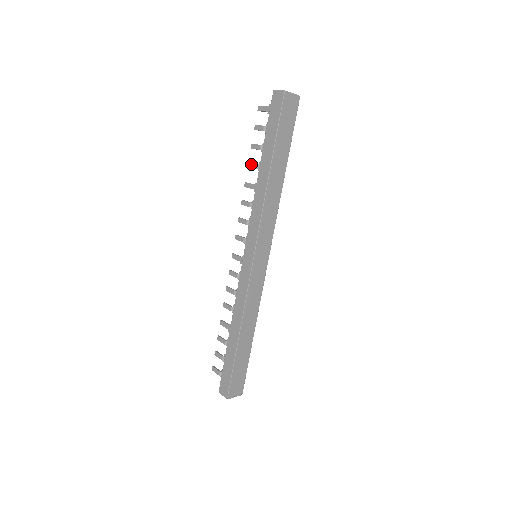
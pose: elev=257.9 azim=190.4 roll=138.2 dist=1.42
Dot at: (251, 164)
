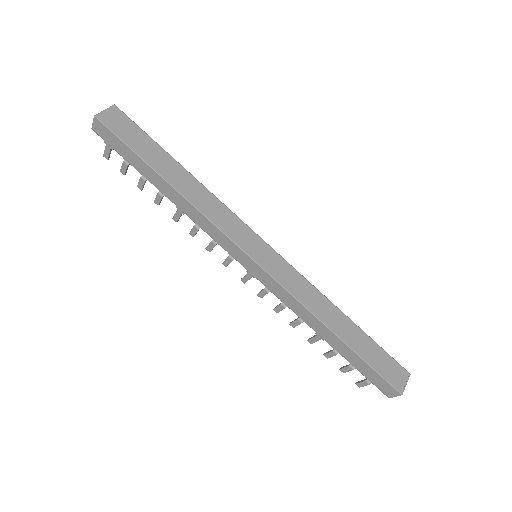
Dot at: (156, 200)
